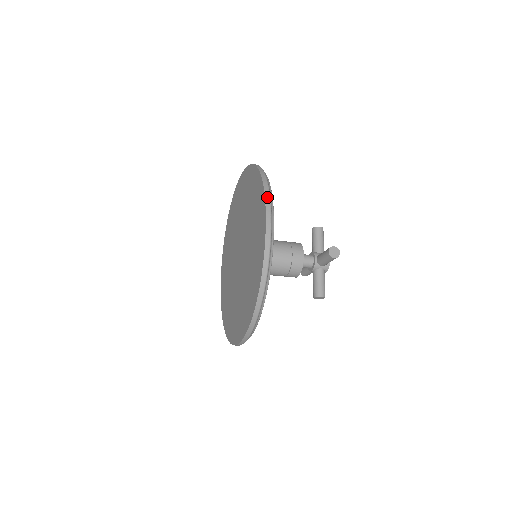
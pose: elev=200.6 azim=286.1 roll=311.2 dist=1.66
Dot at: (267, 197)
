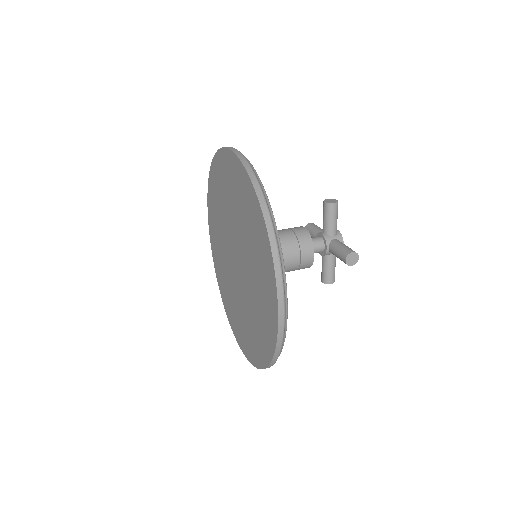
Dot at: (278, 274)
